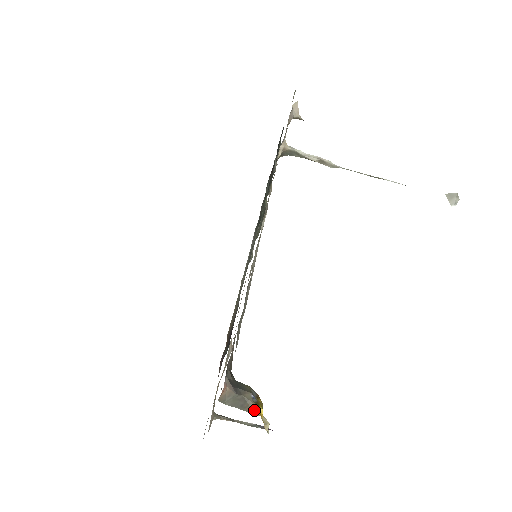
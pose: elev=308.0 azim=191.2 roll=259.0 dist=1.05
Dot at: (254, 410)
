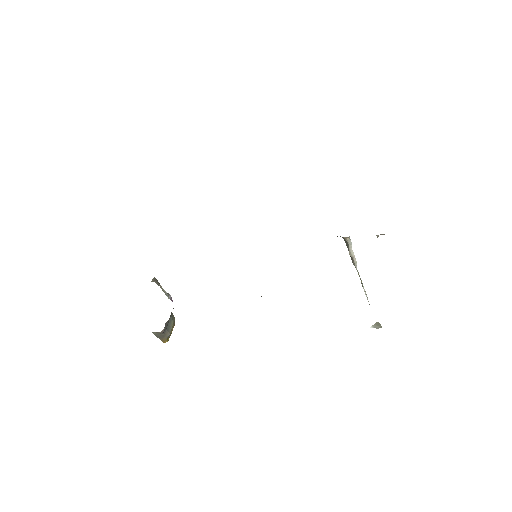
Dot at: (164, 340)
